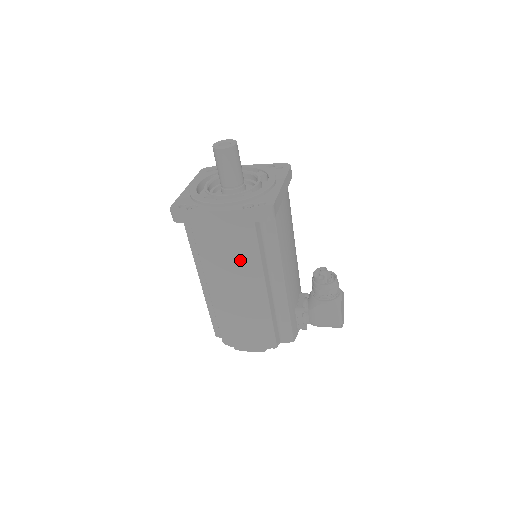
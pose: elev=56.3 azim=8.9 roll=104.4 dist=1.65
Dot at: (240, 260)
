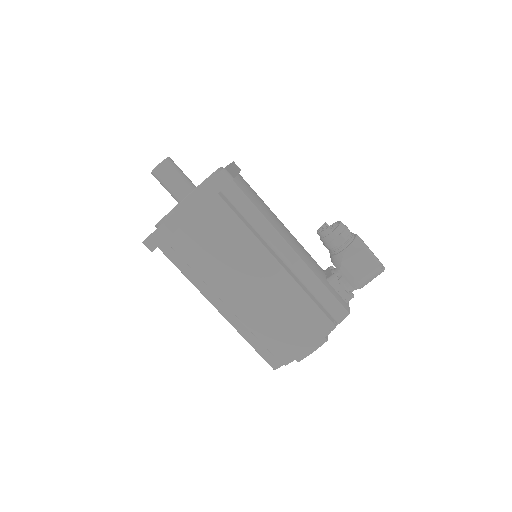
Dot at: (232, 245)
